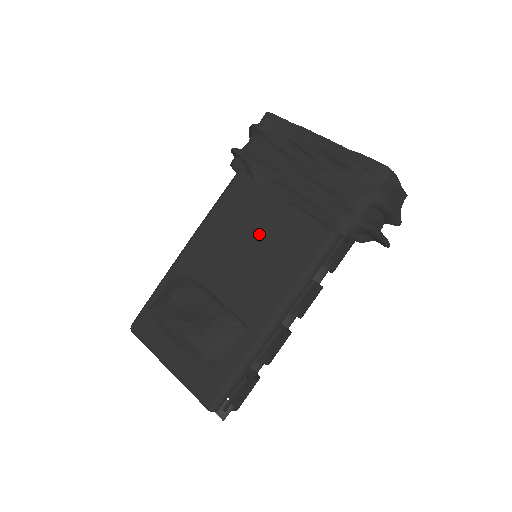
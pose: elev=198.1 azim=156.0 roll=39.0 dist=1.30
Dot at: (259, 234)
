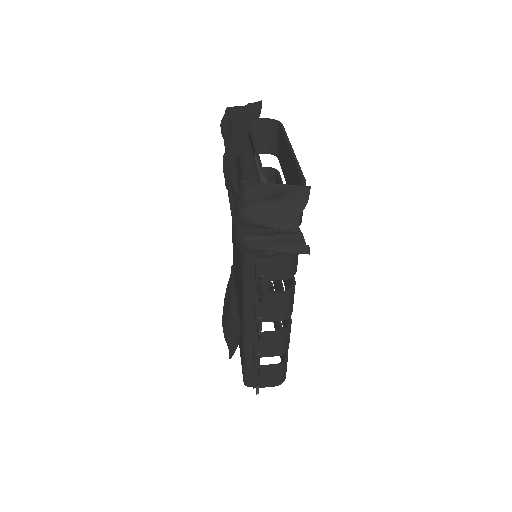
Dot at: (236, 243)
